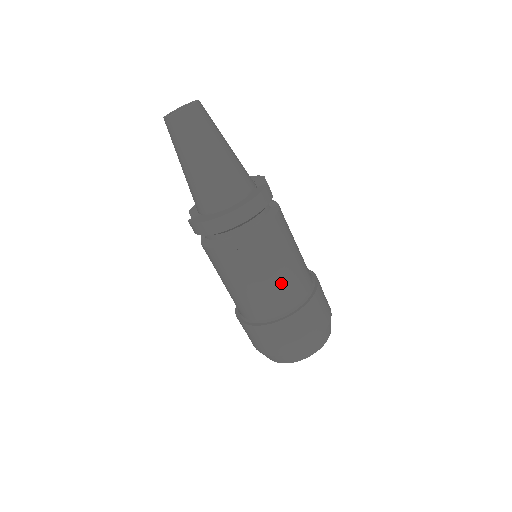
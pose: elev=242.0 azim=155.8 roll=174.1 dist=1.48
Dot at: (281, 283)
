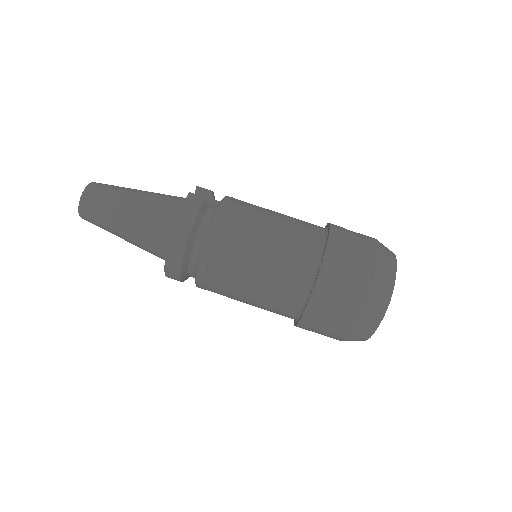
Dot at: (275, 267)
